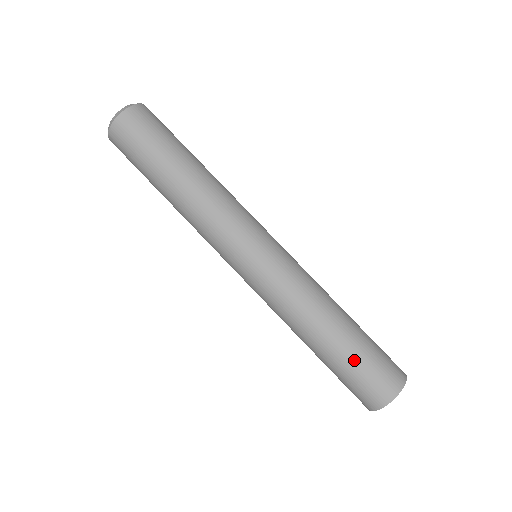
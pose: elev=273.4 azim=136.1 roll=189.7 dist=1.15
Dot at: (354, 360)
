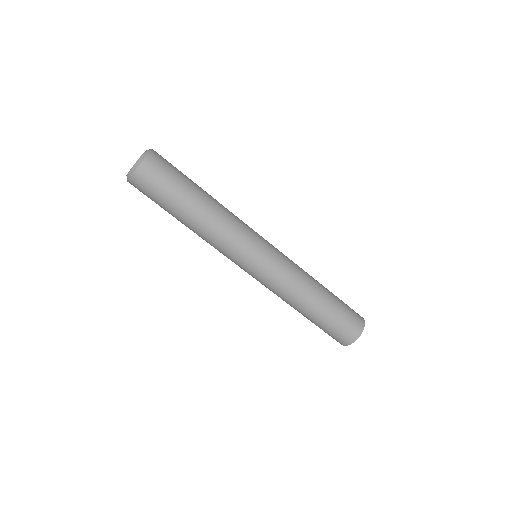
Dot at: (321, 326)
